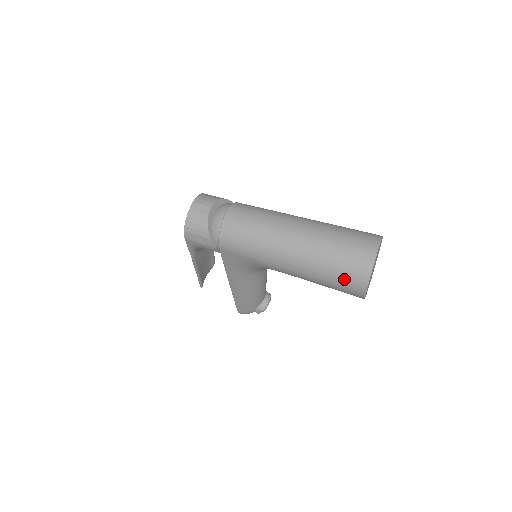
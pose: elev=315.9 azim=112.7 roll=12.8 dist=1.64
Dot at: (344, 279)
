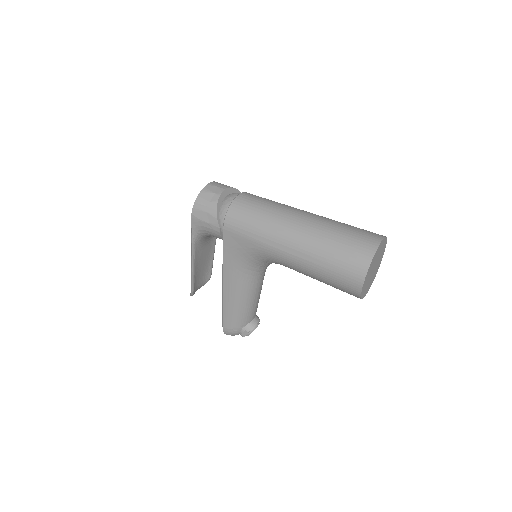
Dot at: (343, 265)
